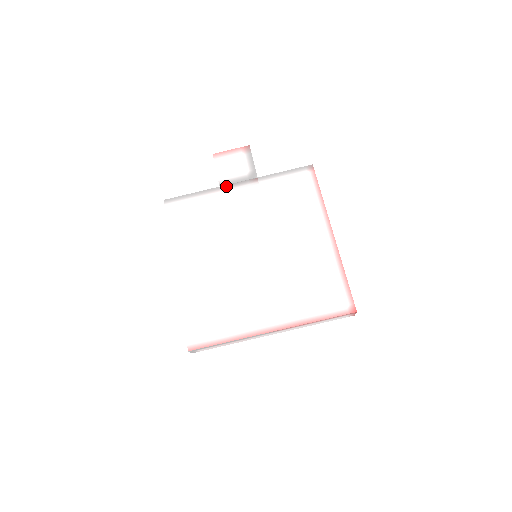
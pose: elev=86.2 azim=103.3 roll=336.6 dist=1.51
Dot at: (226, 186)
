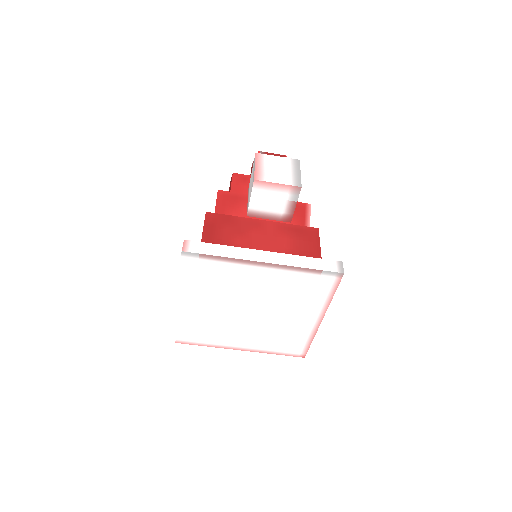
Dot at: (251, 262)
